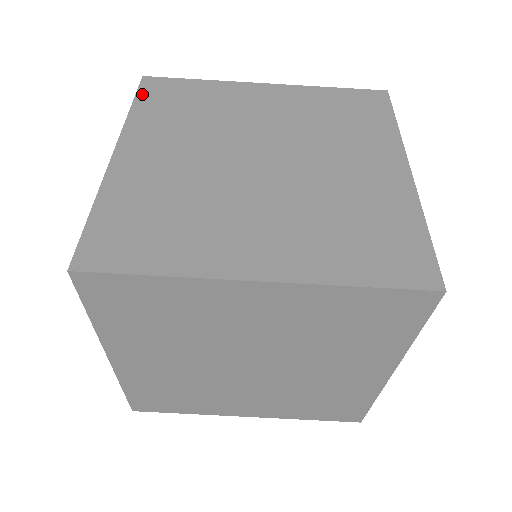
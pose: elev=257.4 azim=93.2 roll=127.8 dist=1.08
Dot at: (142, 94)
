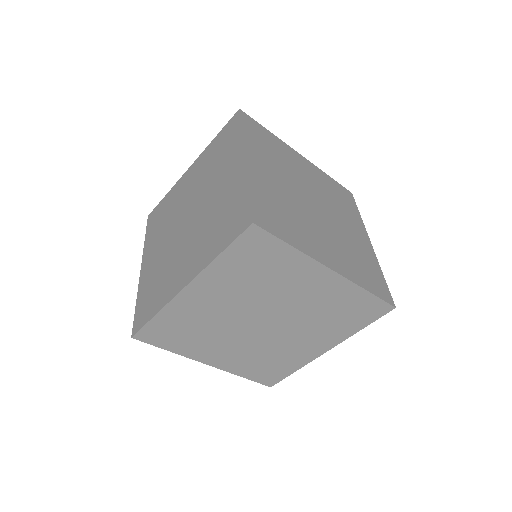
Dot at: (237, 245)
